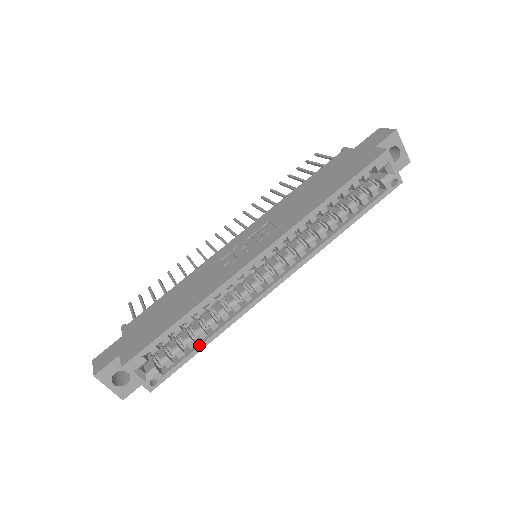
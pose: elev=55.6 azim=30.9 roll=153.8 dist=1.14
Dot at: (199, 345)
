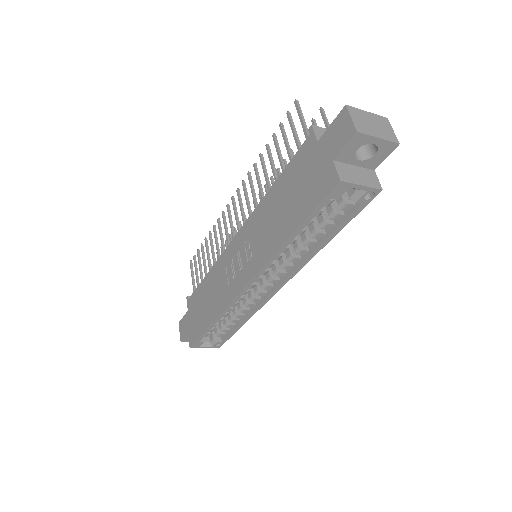
Dot at: (236, 328)
